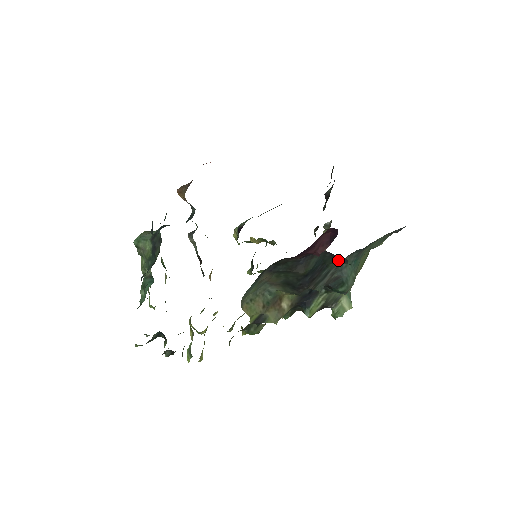
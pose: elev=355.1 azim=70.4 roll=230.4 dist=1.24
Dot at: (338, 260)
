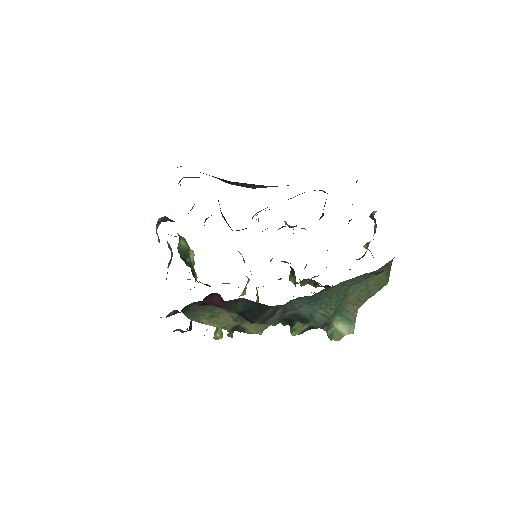
Dot at: occluded
